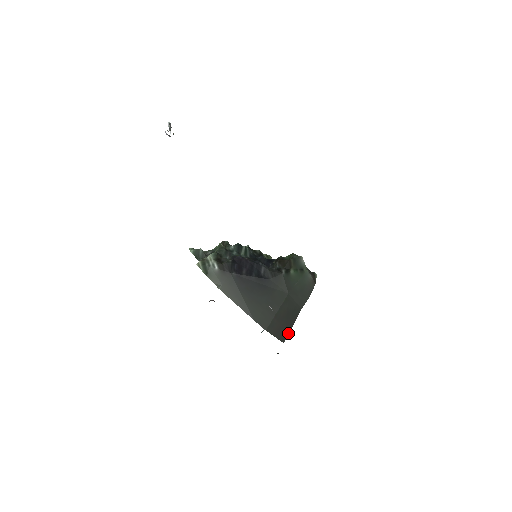
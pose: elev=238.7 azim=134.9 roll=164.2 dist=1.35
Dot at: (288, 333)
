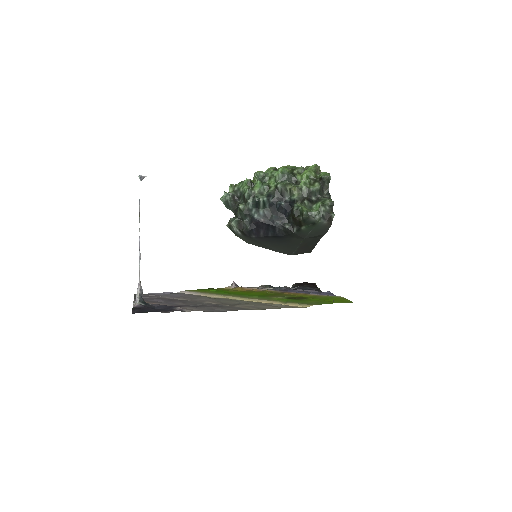
Dot at: (313, 248)
